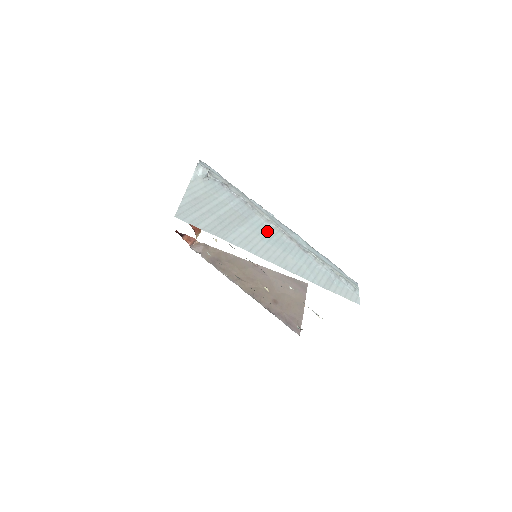
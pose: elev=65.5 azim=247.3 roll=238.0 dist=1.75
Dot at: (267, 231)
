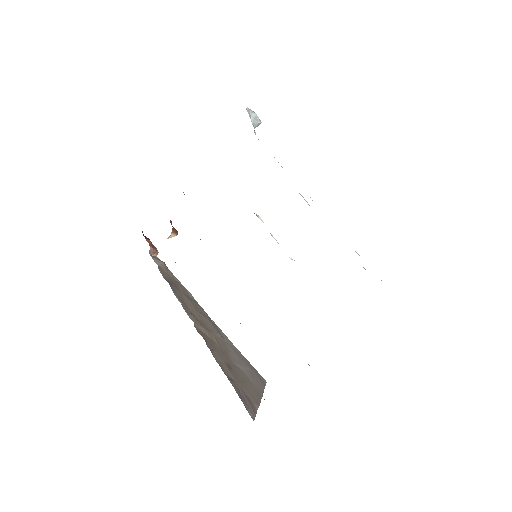
Dot at: occluded
